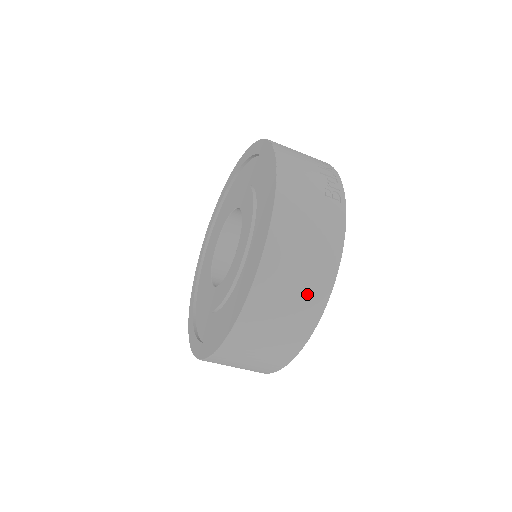
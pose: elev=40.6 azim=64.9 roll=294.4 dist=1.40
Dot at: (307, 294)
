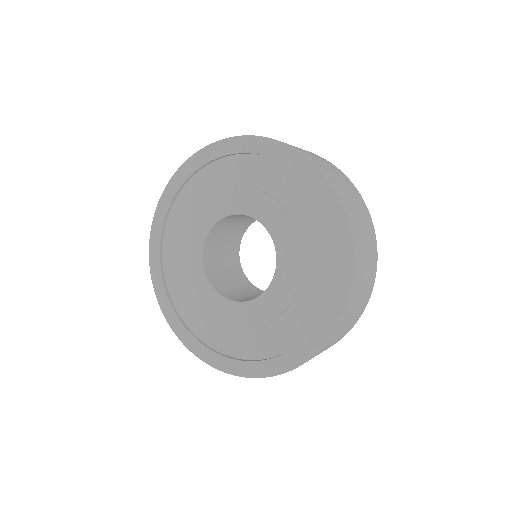
Dot at: (369, 283)
